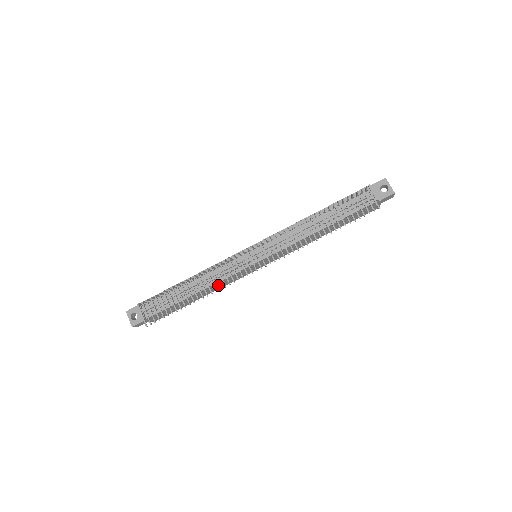
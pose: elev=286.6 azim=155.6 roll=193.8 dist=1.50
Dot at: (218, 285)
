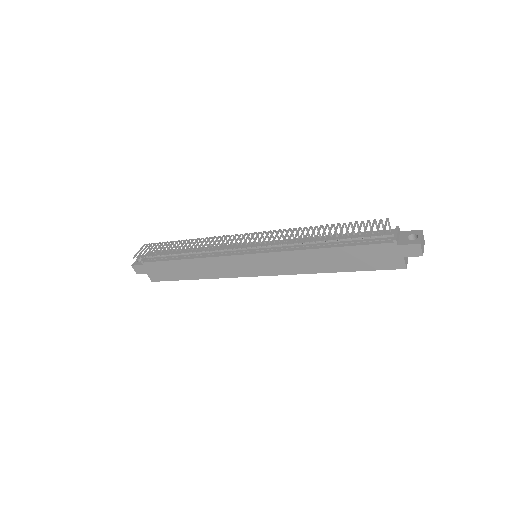
Dot at: (201, 248)
